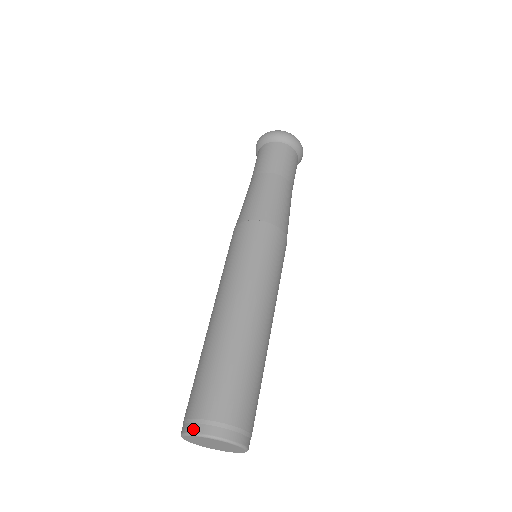
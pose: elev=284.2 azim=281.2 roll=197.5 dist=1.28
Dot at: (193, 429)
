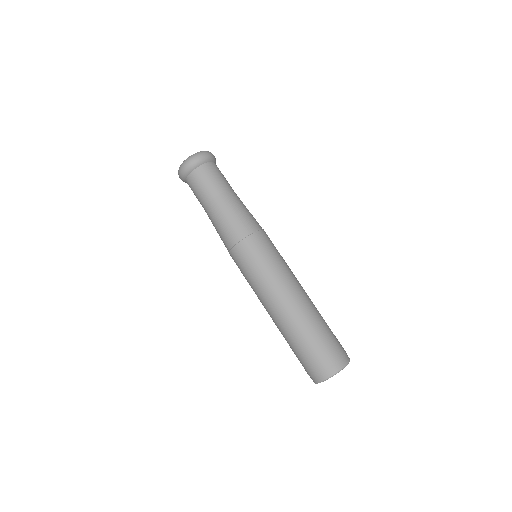
Dot at: (324, 378)
